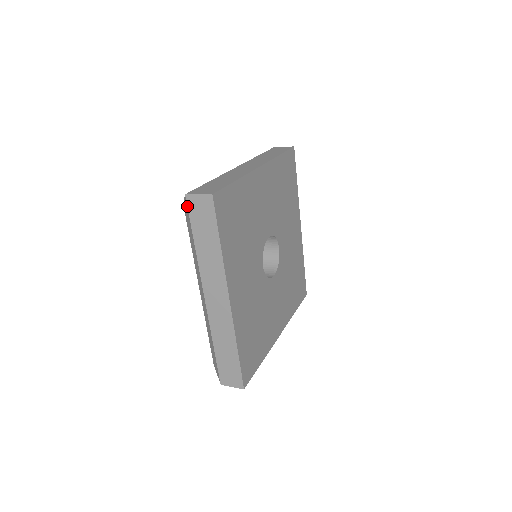
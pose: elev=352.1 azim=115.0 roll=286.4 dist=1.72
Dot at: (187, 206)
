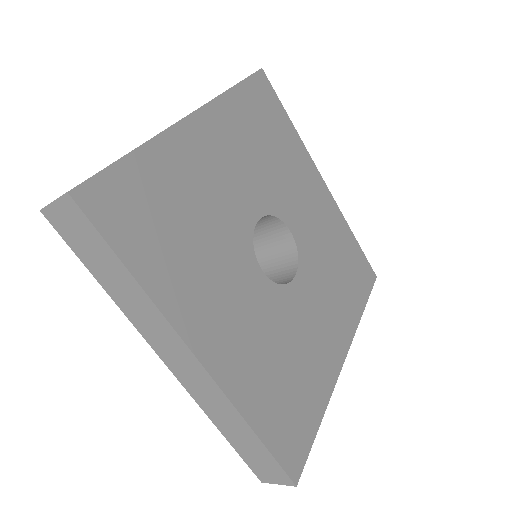
Dot at: occluded
